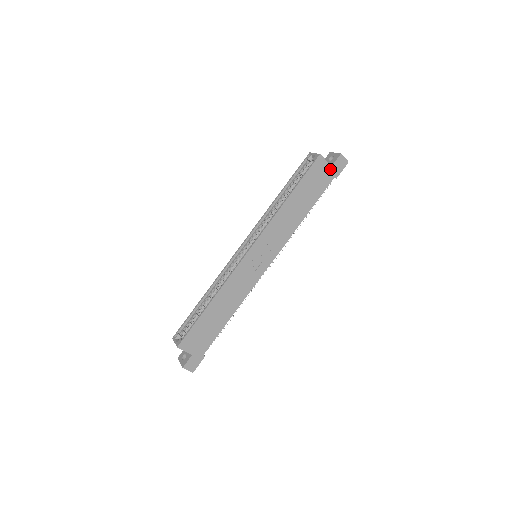
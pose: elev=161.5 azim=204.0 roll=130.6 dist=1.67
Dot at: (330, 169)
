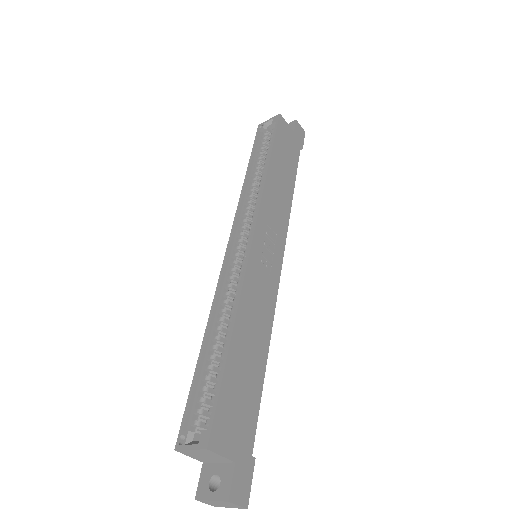
Dot at: (294, 135)
